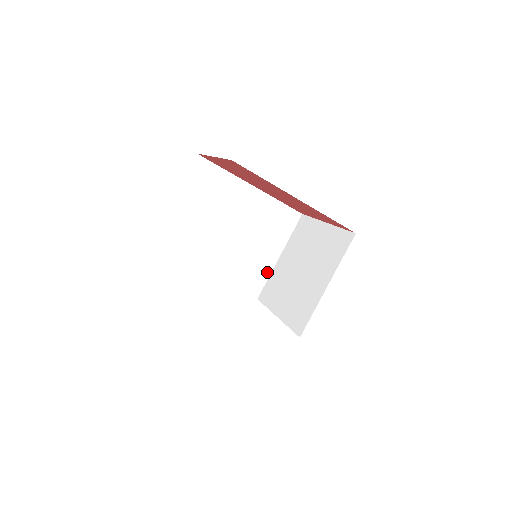
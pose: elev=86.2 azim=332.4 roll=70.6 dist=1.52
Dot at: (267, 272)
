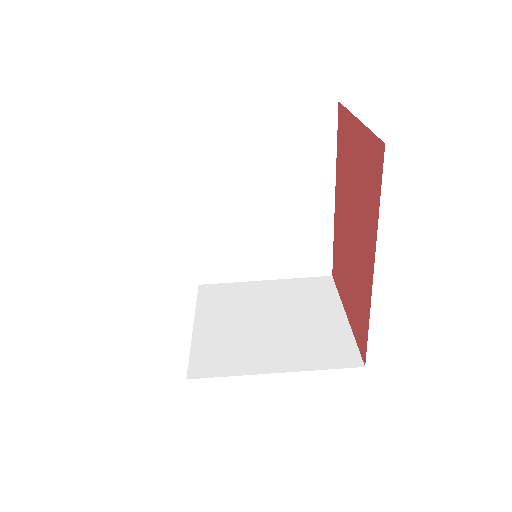
Dot at: (238, 277)
